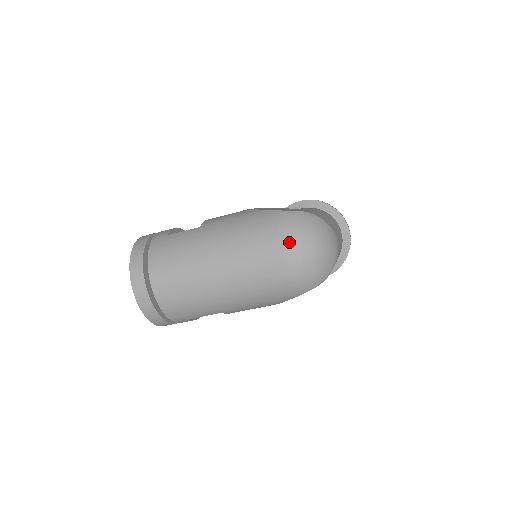
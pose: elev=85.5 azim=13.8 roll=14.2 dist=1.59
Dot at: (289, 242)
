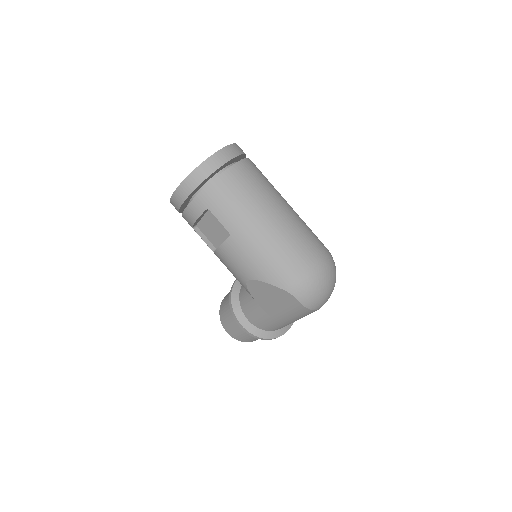
Dot at: (327, 261)
